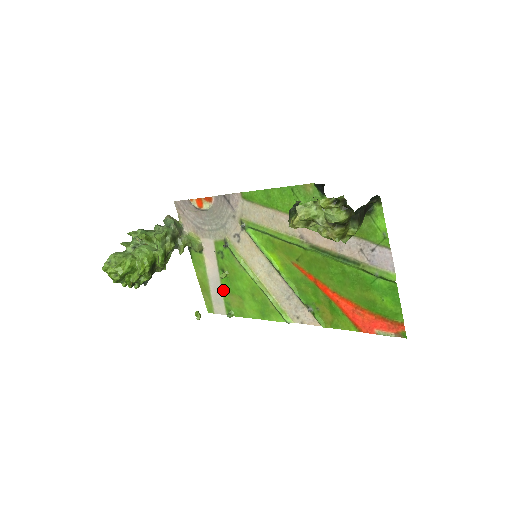
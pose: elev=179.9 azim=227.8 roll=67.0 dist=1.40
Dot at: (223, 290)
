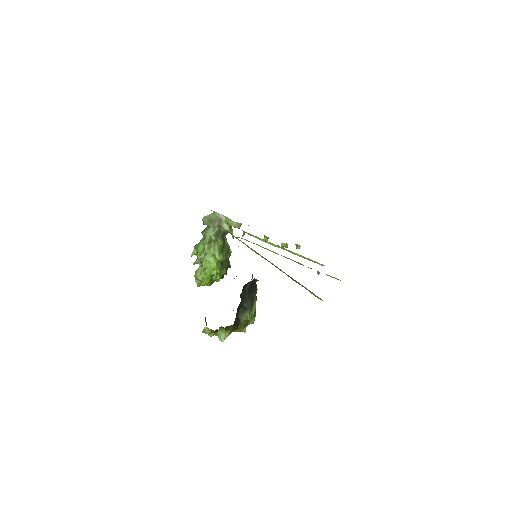
Dot at: occluded
